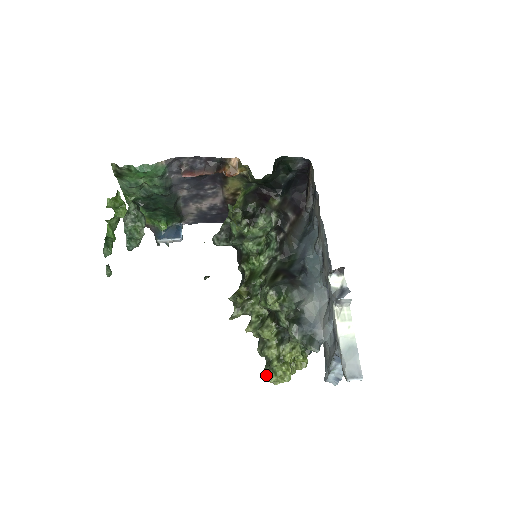
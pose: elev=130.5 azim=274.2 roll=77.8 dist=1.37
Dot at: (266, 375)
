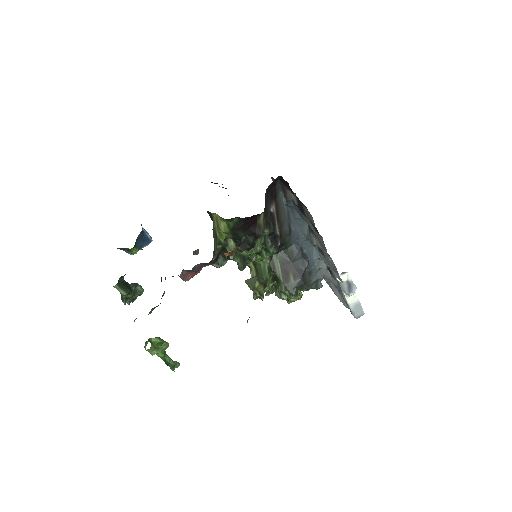
Dot at: occluded
